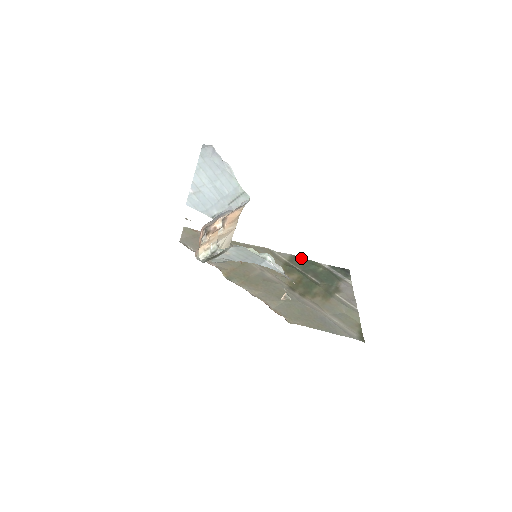
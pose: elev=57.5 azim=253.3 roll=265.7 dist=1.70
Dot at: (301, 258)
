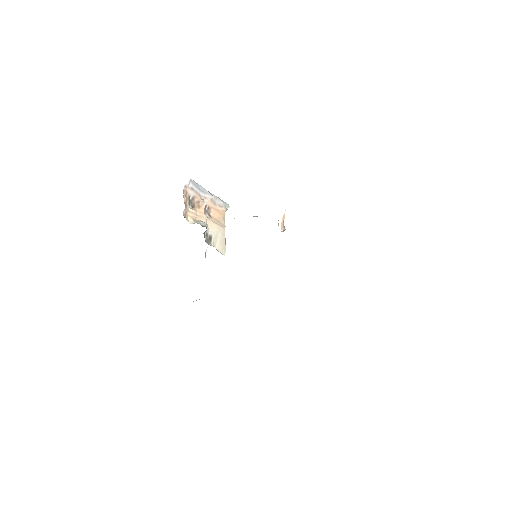
Dot at: occluded
